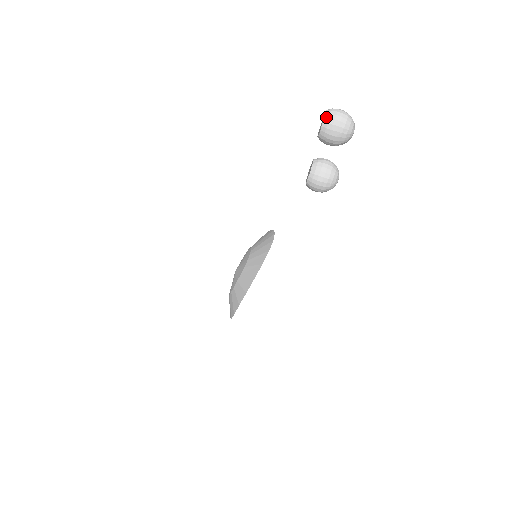
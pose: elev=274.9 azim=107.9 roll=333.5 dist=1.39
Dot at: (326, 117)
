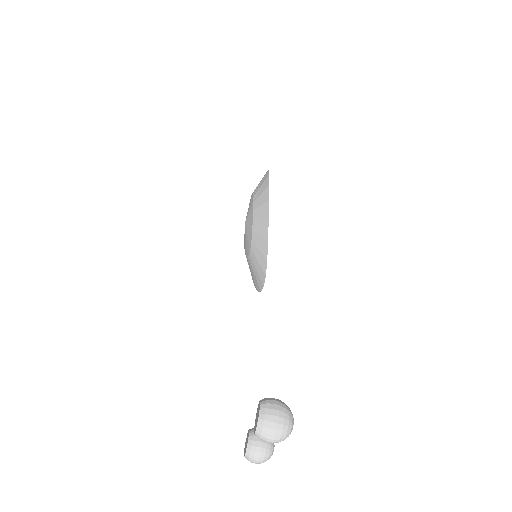
Dot at: occluded
